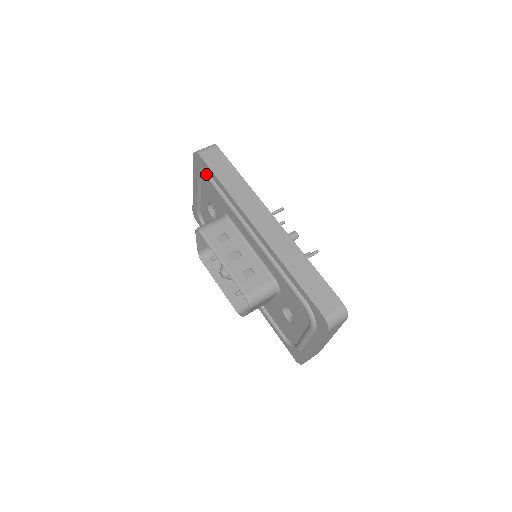
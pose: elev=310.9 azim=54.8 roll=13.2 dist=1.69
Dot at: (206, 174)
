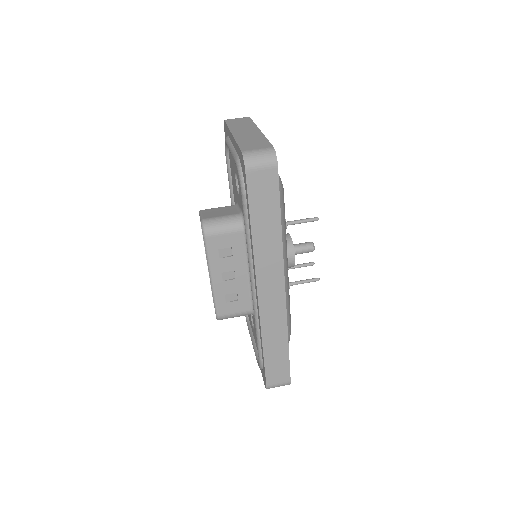
Dot at: (243, 191)
